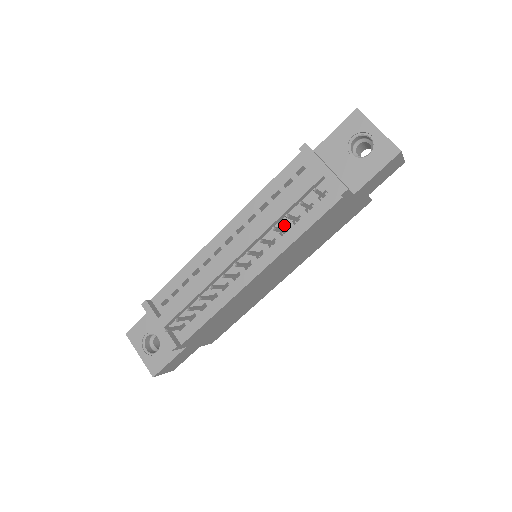
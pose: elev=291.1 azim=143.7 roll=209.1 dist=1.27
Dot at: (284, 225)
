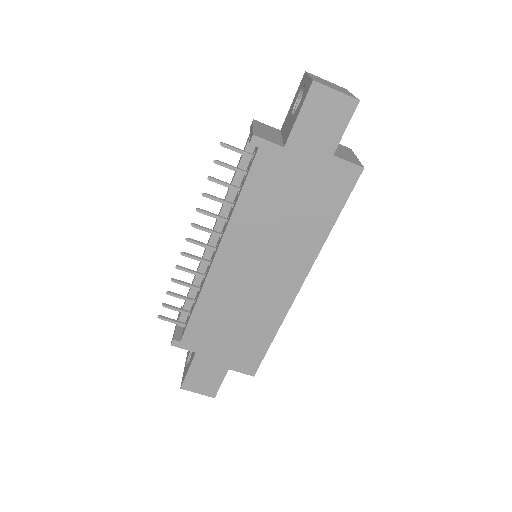
Dot at: (235, 200)
